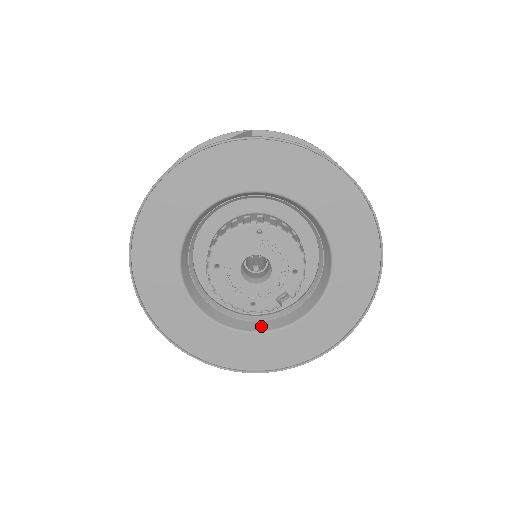
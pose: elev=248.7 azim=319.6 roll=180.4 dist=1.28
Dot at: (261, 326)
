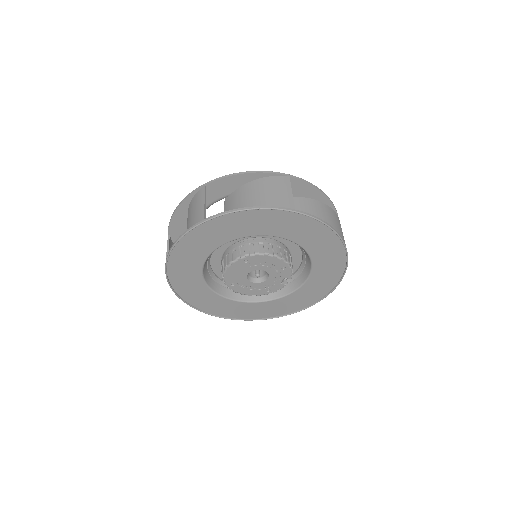
Dot at: (283, 291)
